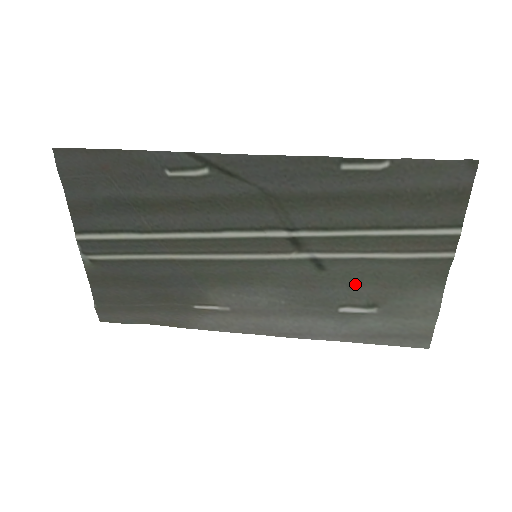
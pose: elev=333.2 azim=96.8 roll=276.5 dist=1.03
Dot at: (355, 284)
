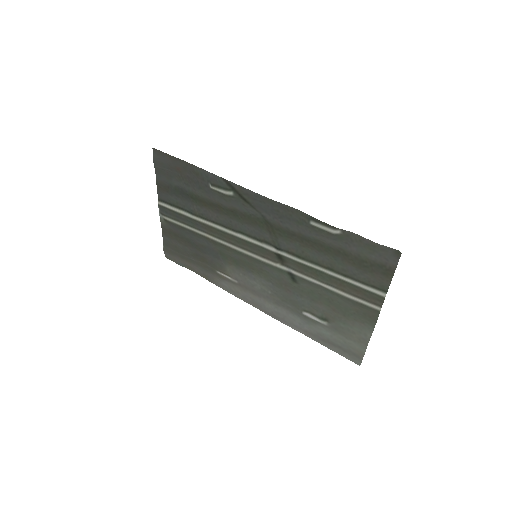
Dot at: (316, 300)
